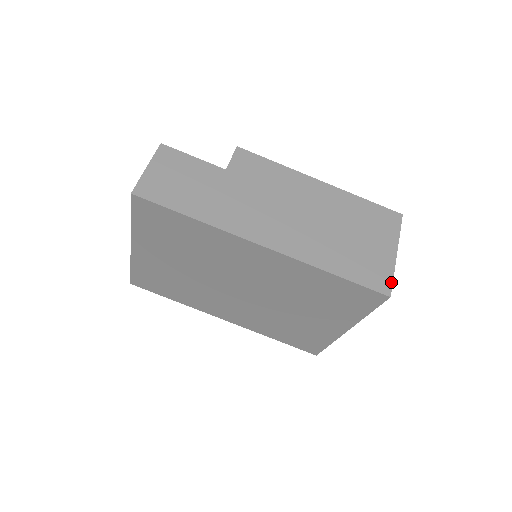
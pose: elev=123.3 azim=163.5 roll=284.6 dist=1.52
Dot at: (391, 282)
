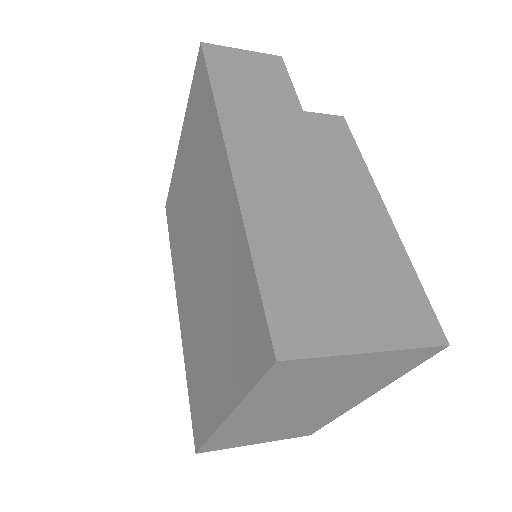
Dot at: (307, 354)
